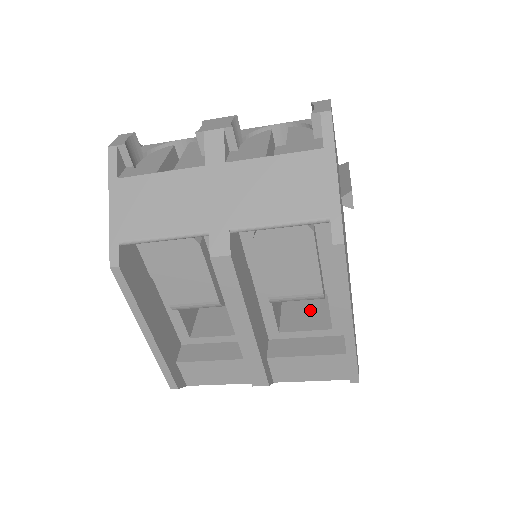
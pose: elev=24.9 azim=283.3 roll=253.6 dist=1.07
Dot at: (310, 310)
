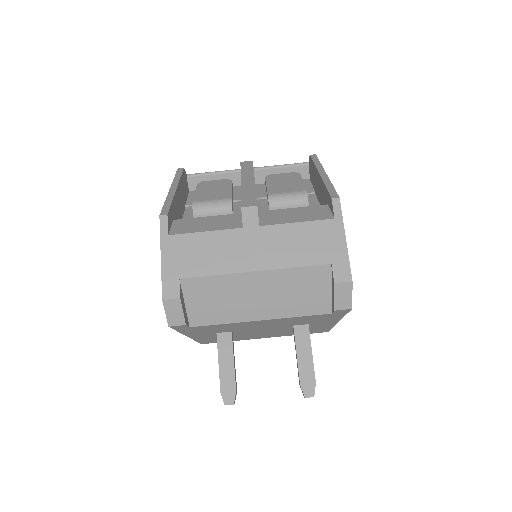
Dot at: occluded
